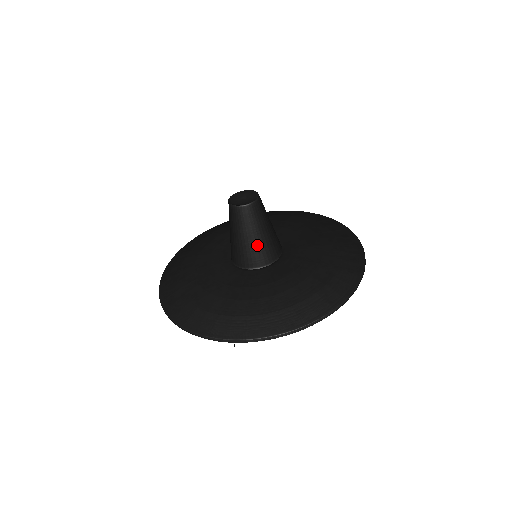
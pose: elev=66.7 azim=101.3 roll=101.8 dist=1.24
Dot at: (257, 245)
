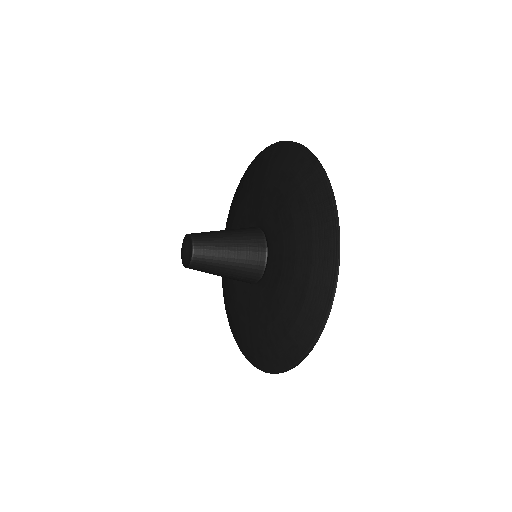
Dot at: (235, 274)
